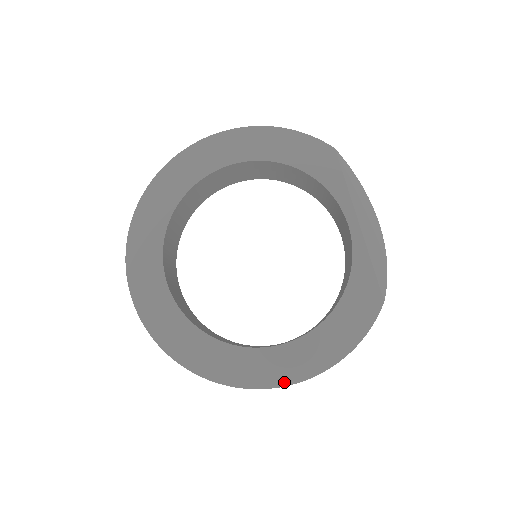
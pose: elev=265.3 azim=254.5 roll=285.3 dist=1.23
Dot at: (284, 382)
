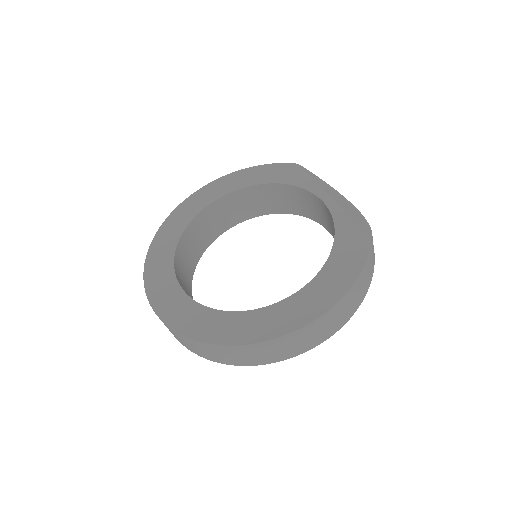
Dot at: (298, 325)
